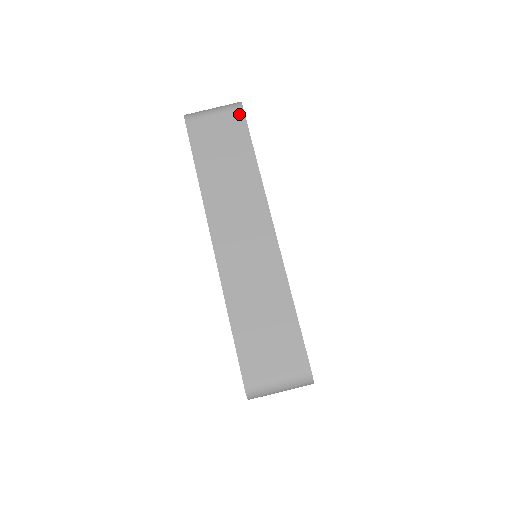
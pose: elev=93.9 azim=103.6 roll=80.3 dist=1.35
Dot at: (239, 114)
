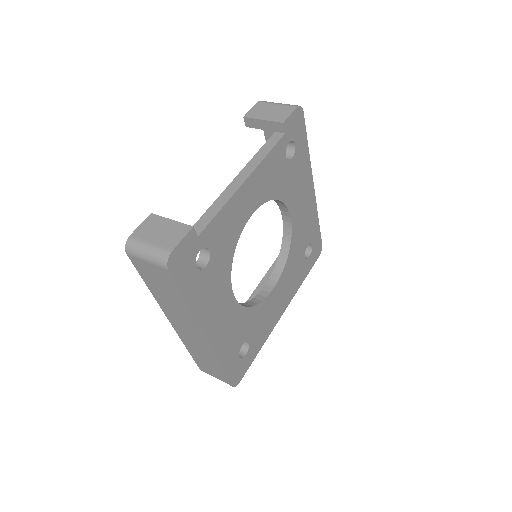
Dot at: occluded
